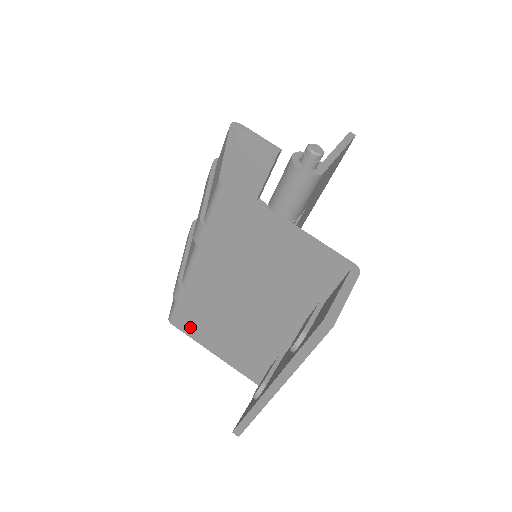
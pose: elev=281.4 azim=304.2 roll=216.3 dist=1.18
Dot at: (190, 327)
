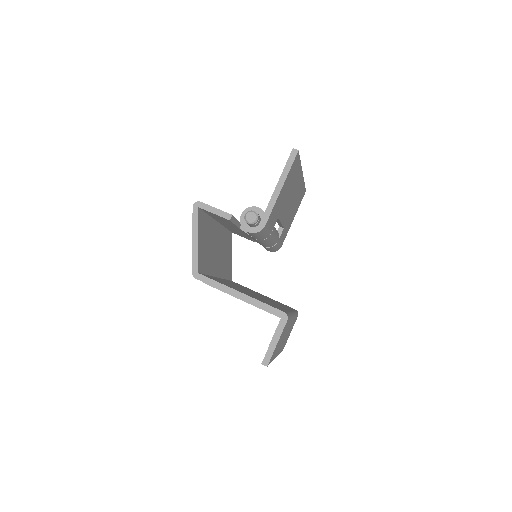
Dot at: occluded
